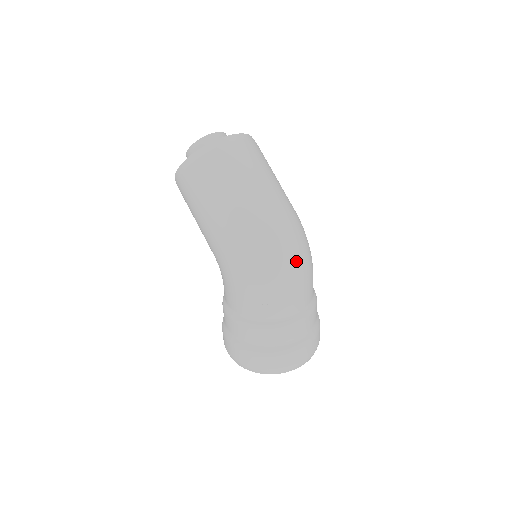
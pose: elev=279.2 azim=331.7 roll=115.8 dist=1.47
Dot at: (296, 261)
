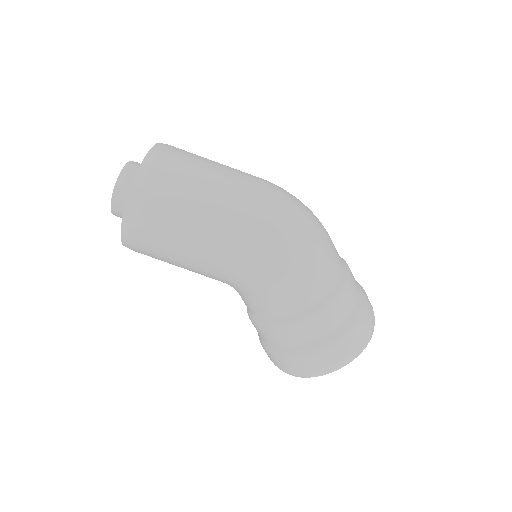
Dot at: (310, 213)
